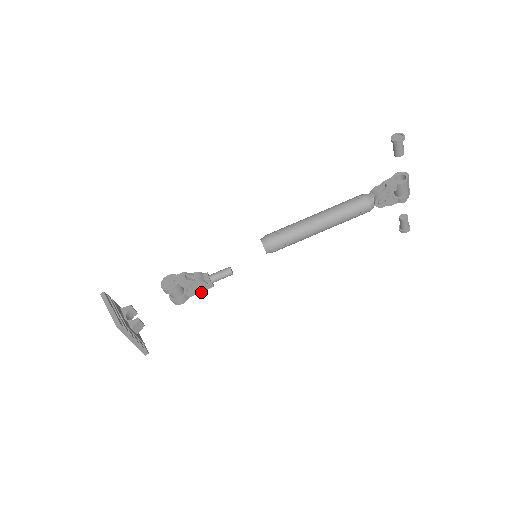
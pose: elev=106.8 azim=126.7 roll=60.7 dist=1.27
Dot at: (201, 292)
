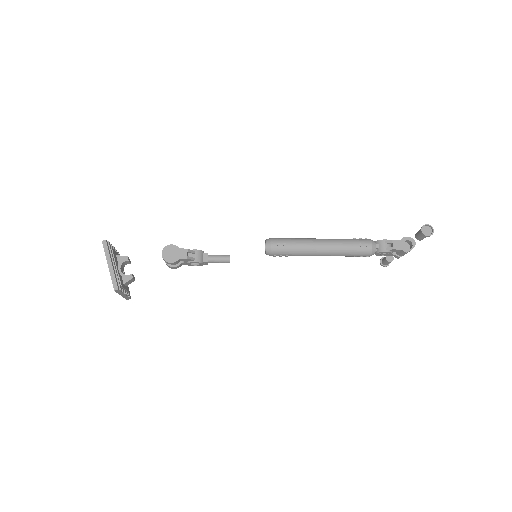
Dot at: (195, 265)
